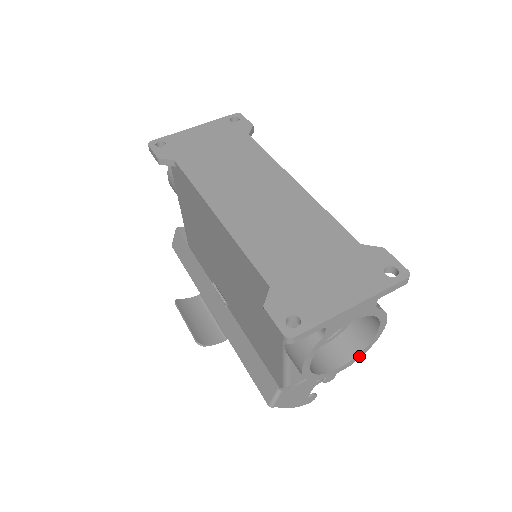
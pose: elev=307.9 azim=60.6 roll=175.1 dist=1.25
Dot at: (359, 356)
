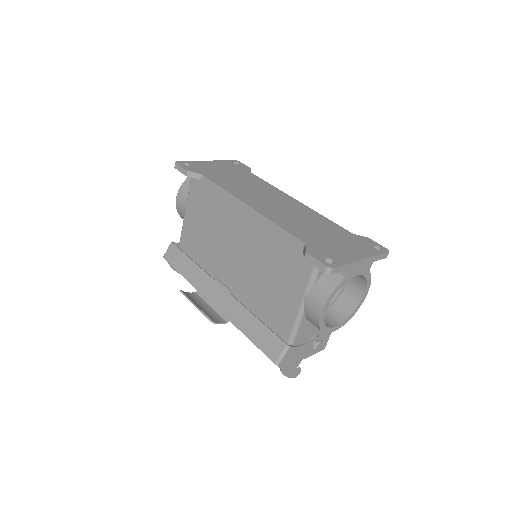
Dot at: (346, 321)
